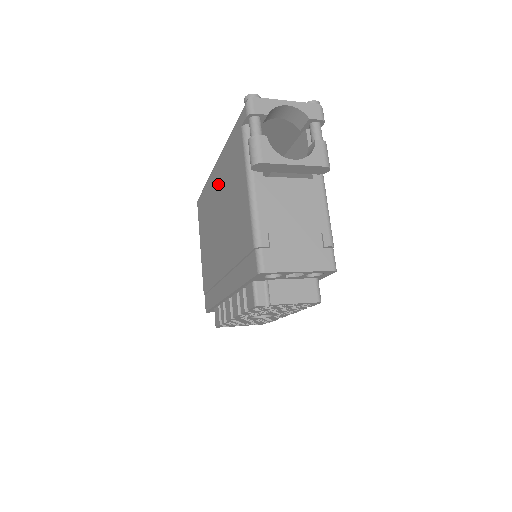
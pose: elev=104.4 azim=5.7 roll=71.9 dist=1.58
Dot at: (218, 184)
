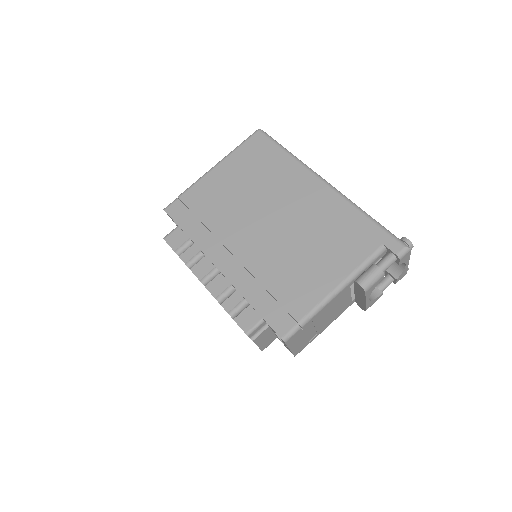
Dot at: (308, 198)
